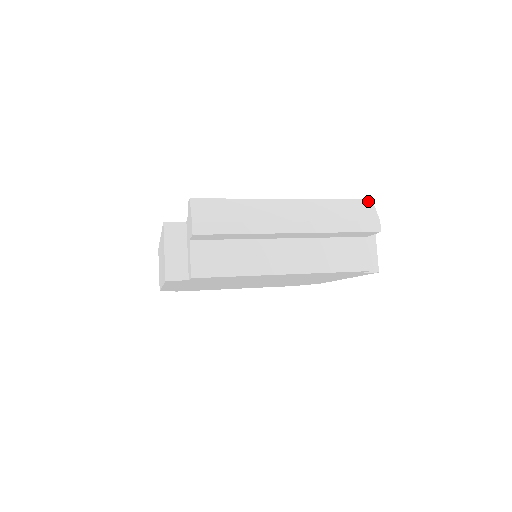
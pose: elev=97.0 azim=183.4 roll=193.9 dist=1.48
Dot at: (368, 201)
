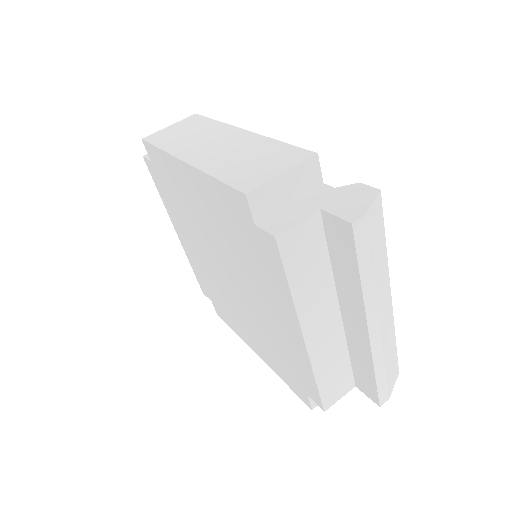
Dot at: (398, 372)
